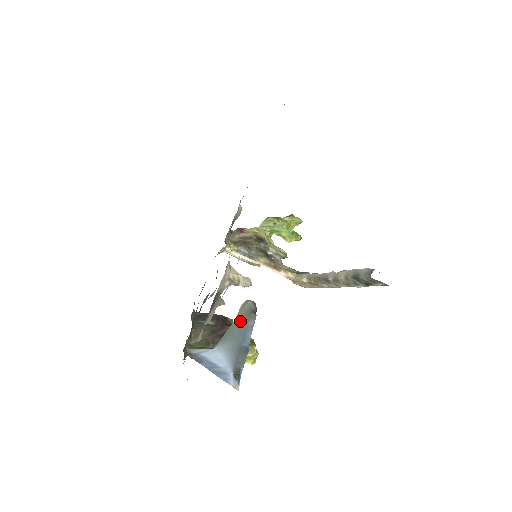
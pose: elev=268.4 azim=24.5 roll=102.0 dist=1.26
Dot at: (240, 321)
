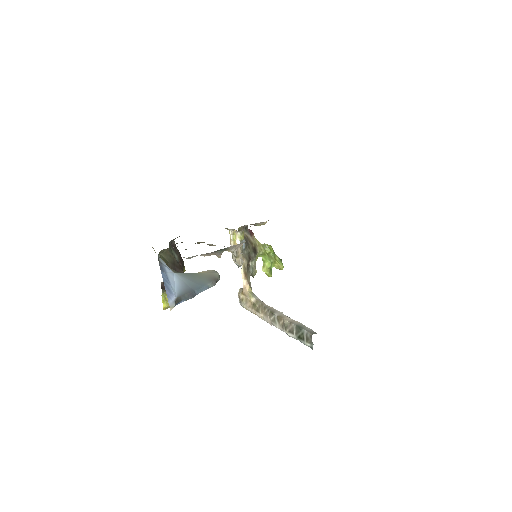
Dot at: (204, 277)
